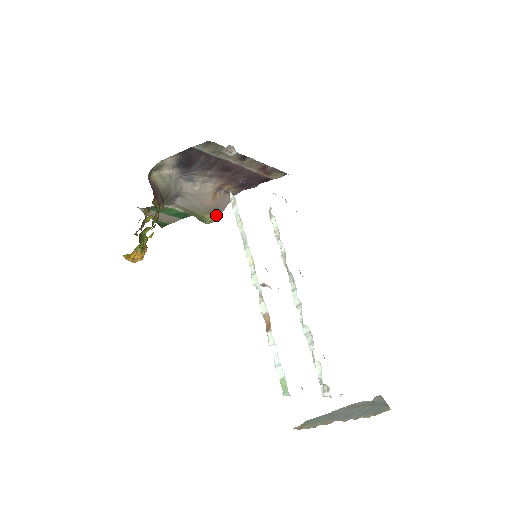
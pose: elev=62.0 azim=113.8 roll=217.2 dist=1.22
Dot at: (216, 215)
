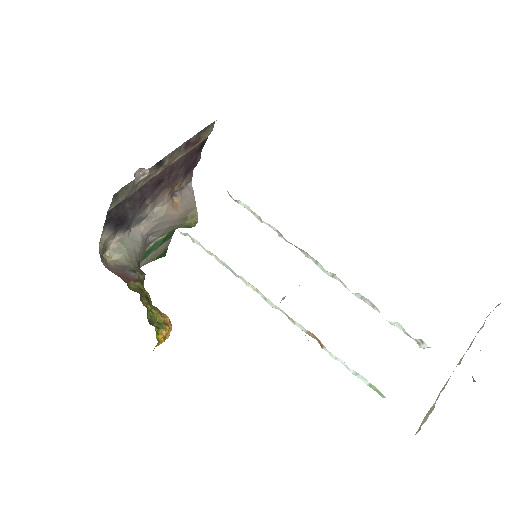
Dot at: (194, 214)
